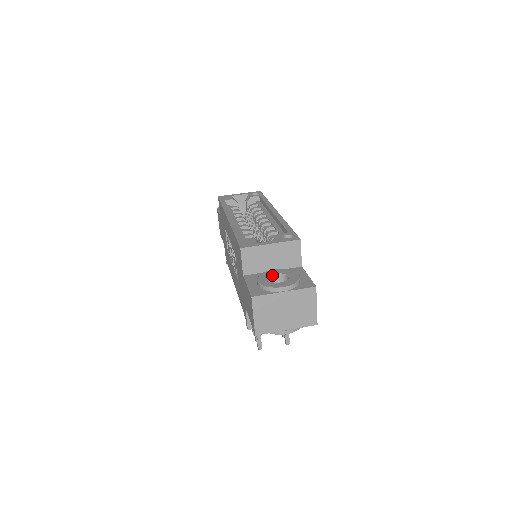
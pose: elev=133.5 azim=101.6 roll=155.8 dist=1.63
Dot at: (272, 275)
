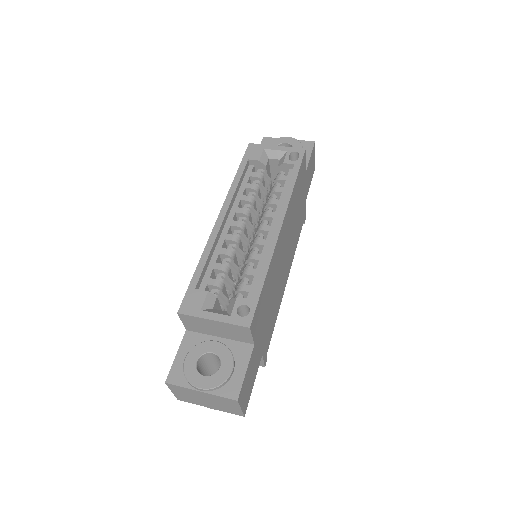
Dot at: (207, 353)
